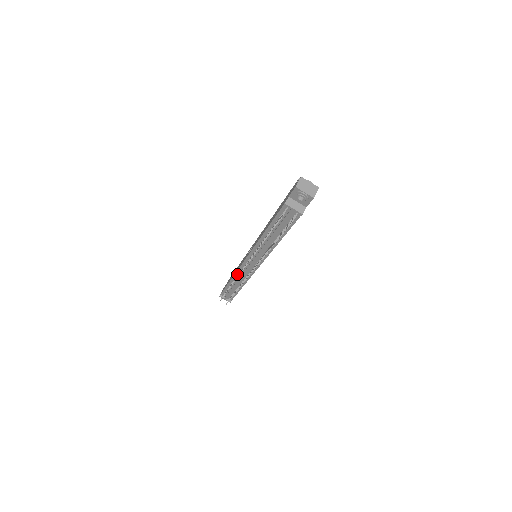
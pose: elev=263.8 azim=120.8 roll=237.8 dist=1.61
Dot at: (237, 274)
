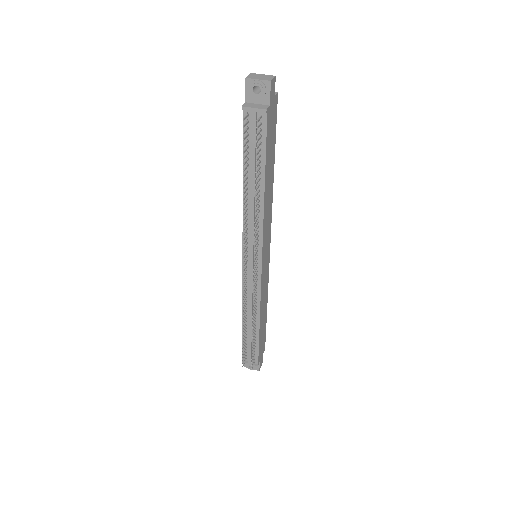
Dot at: occluded
